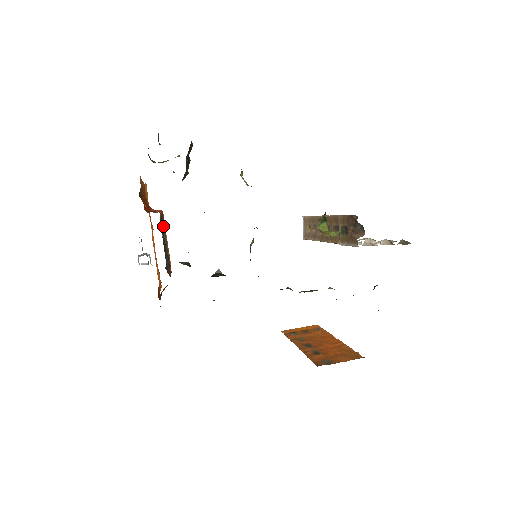
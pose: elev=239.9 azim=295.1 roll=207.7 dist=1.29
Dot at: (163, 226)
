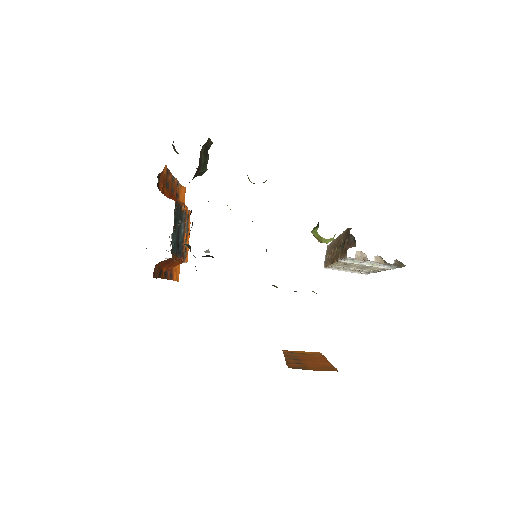
Dot at: (184, 219)
